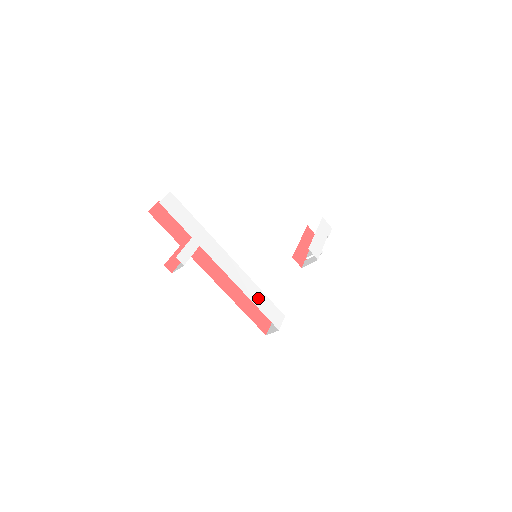
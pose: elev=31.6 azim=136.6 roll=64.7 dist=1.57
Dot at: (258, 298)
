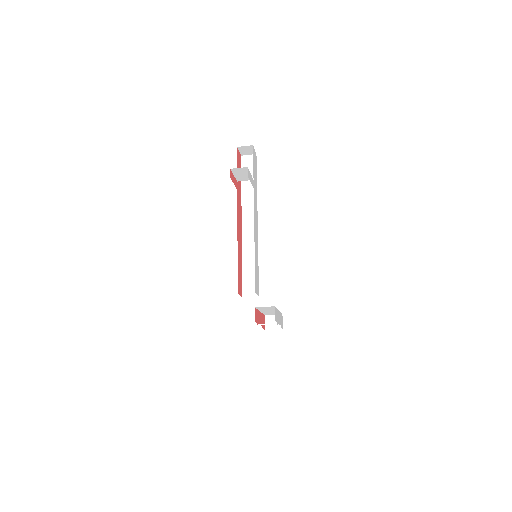
Dot at: (256, 260)
